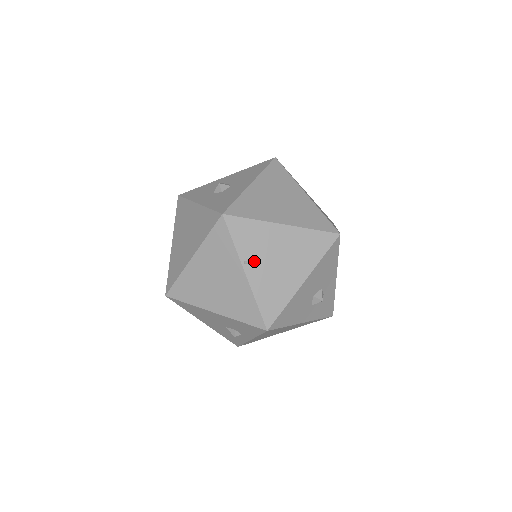
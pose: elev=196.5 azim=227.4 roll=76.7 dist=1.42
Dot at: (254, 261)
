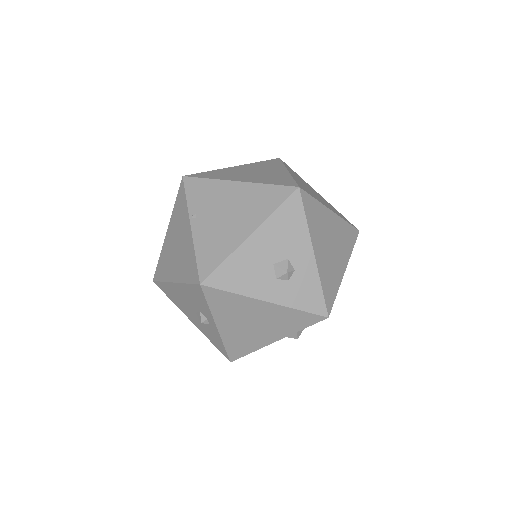
Dot at: (202, 215)
